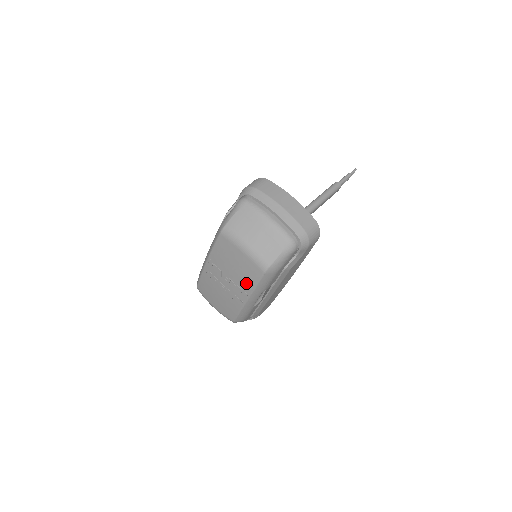
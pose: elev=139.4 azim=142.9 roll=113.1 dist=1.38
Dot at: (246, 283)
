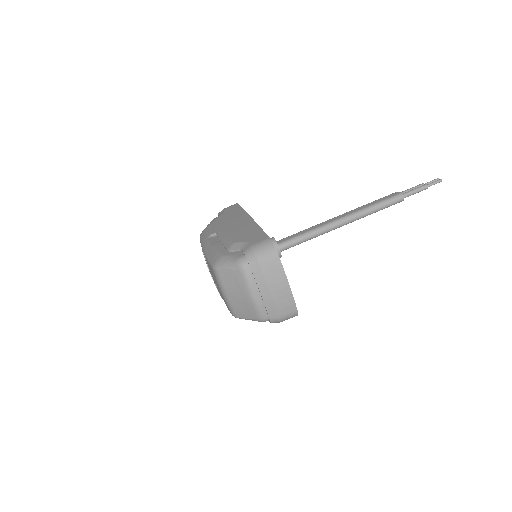
Dot at: (222, 298)
